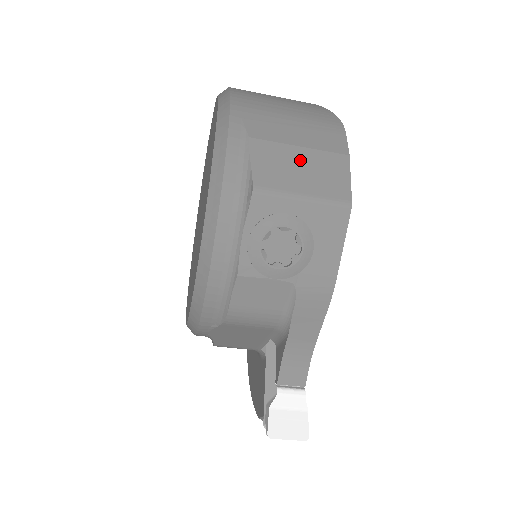
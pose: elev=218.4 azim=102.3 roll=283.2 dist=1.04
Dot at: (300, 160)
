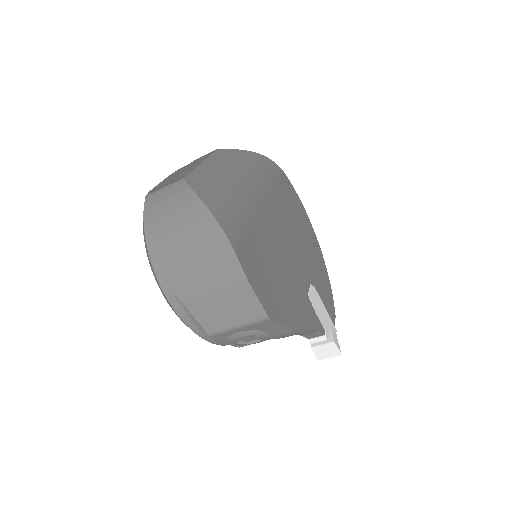
Dot at: (220, 303)
